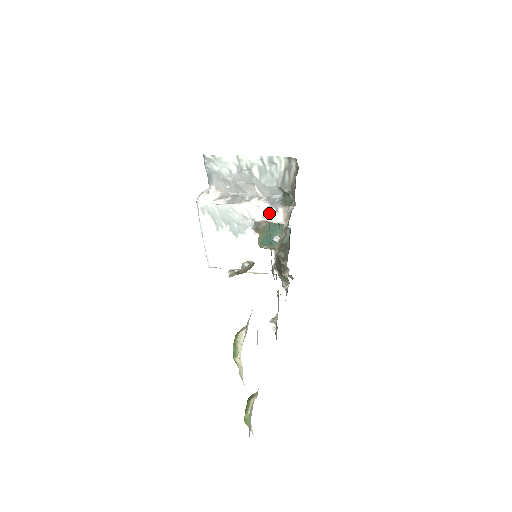
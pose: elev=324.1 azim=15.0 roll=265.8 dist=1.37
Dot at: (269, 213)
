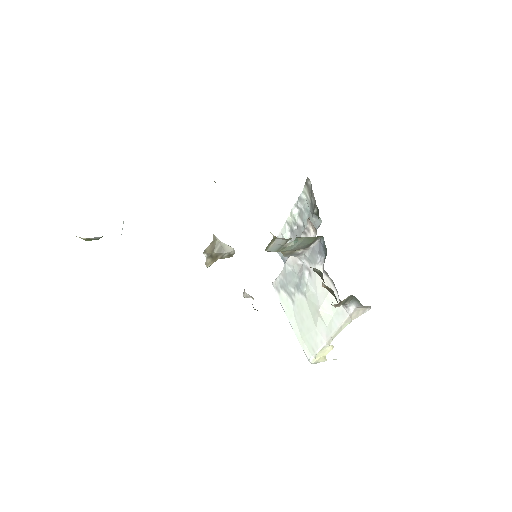
Dot at: occluded
